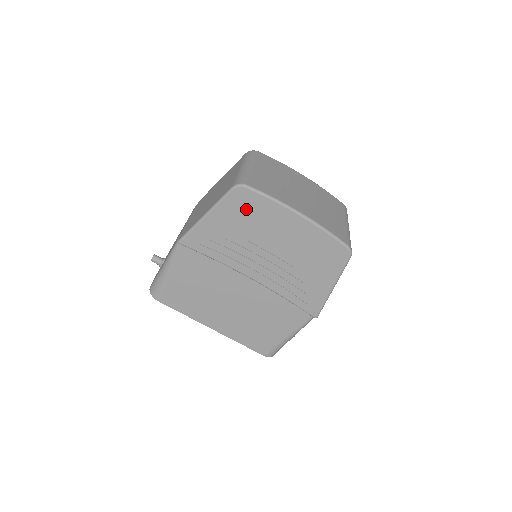
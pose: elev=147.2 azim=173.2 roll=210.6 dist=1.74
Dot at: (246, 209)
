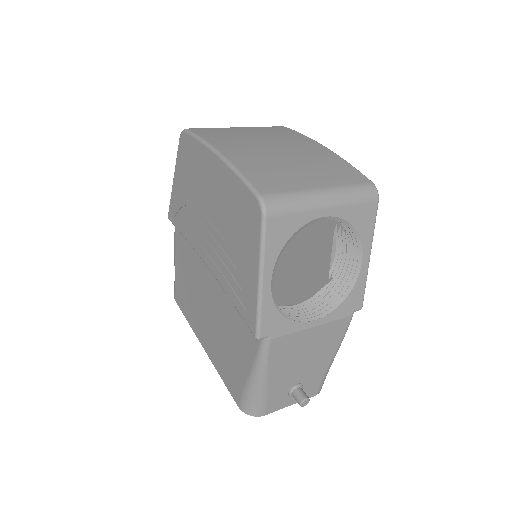
Dot at: (188, 160)
